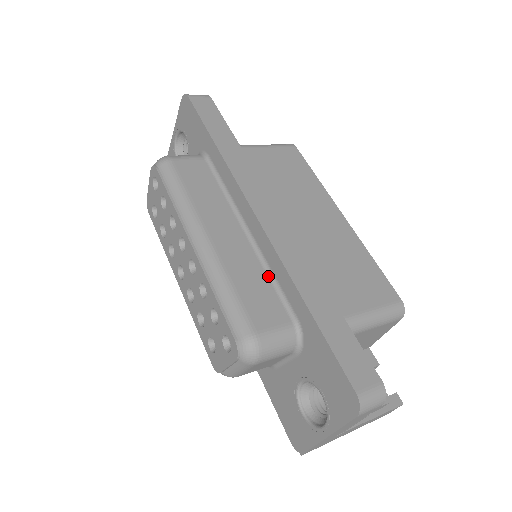
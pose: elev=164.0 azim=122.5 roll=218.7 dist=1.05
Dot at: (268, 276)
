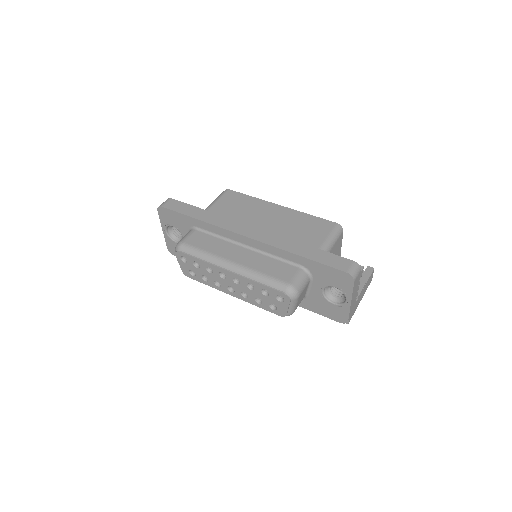
Dot at: (273, 258)
